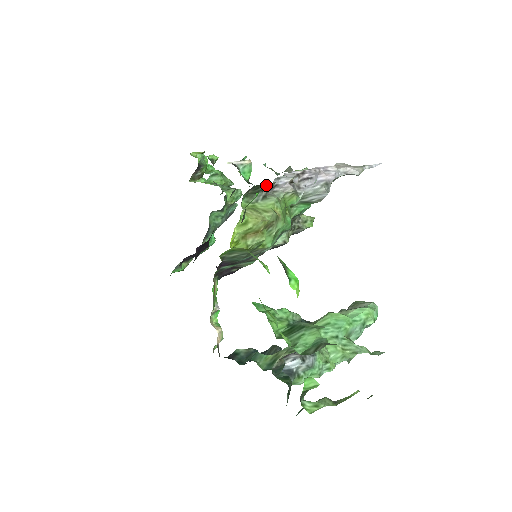
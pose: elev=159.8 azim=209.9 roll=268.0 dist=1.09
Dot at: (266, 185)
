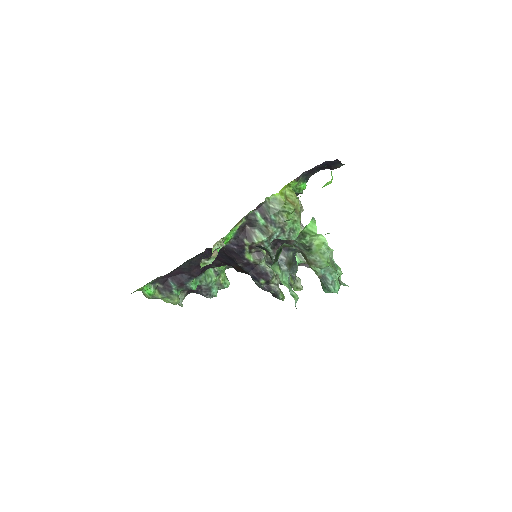
Dot at: (300, 205)
